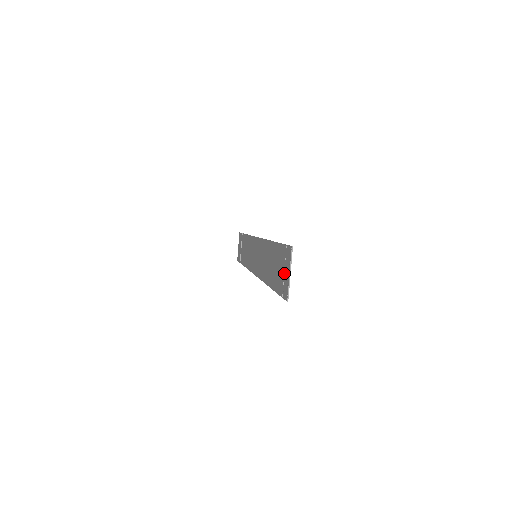
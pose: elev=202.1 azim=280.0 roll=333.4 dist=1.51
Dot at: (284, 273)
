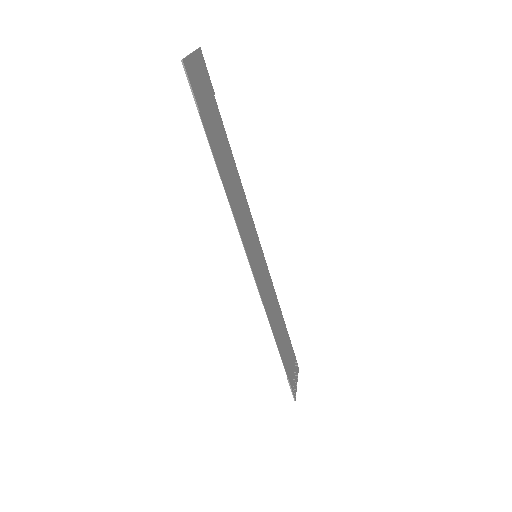
Dot at: (198, 80)
